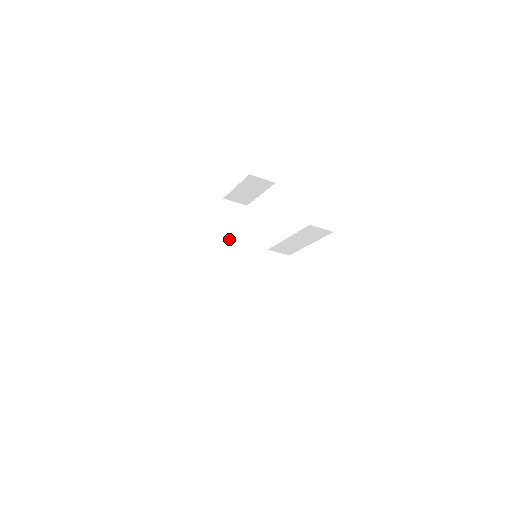
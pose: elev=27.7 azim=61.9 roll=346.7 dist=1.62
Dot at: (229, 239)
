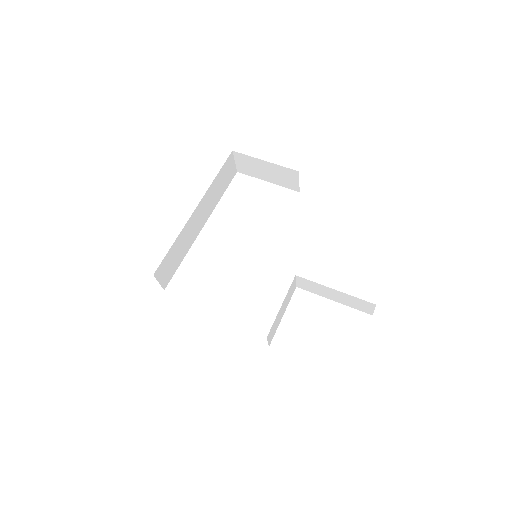
Dot at: (211, 197)
